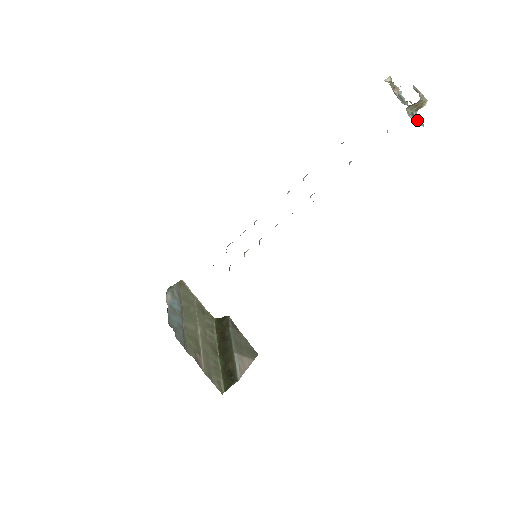
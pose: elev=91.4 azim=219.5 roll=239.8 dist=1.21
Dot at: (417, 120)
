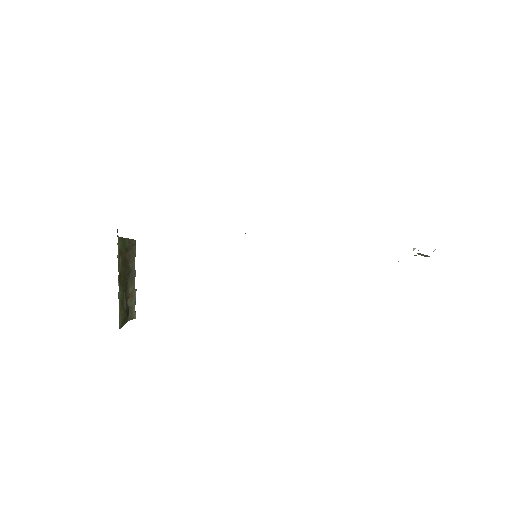
Dot at: occluded
